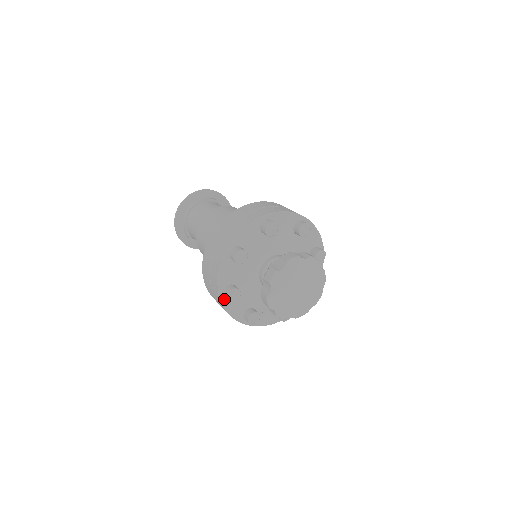
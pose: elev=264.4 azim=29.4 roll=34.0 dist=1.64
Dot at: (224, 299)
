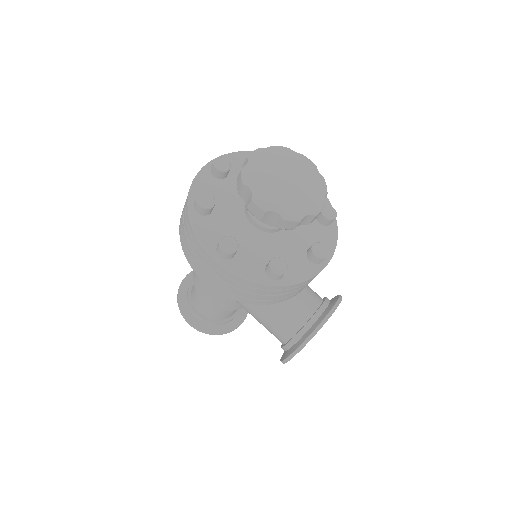
Dot at: (193, 213)
